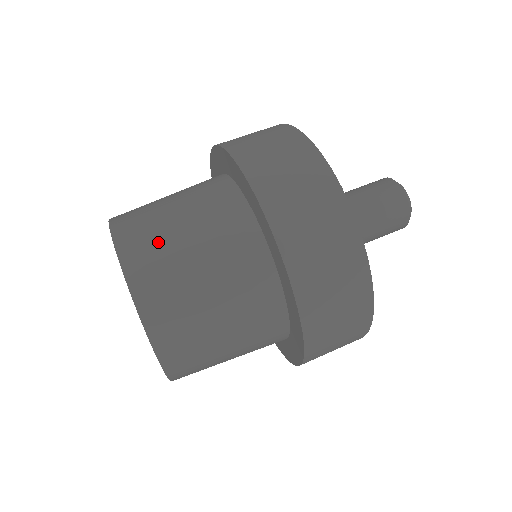
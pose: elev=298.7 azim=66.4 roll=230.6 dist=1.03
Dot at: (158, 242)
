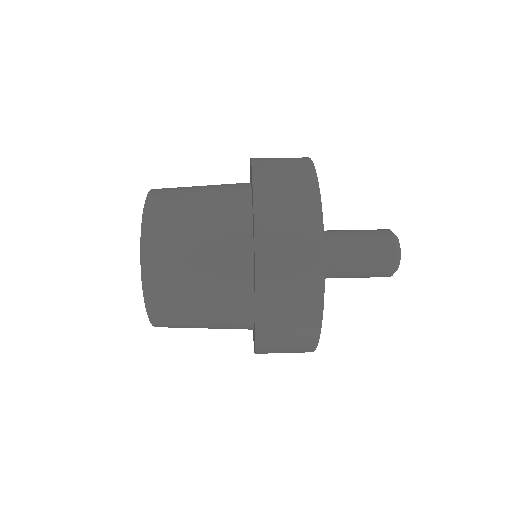
Dot at: (175, 213)
